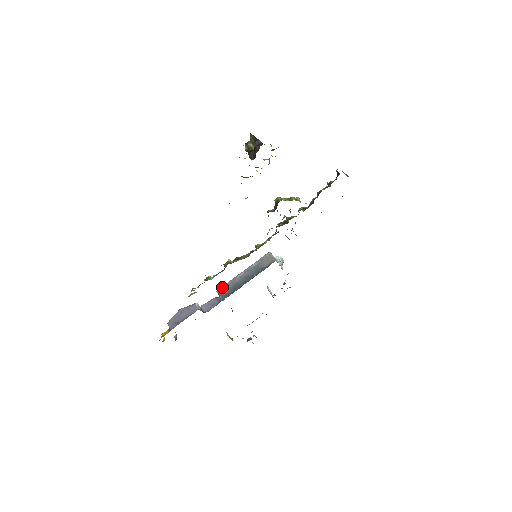
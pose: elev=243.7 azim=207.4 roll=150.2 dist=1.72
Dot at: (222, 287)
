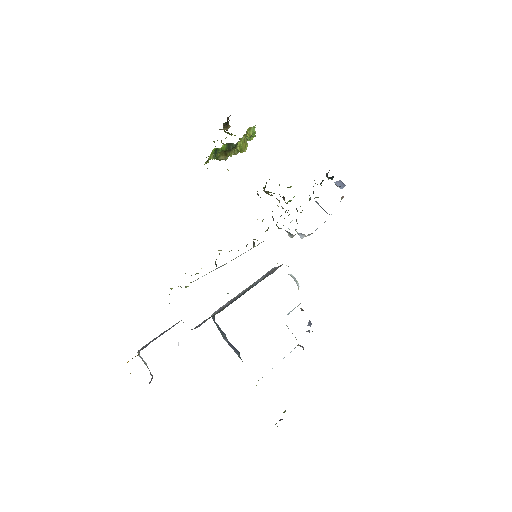
Dot at: (218, 309)
